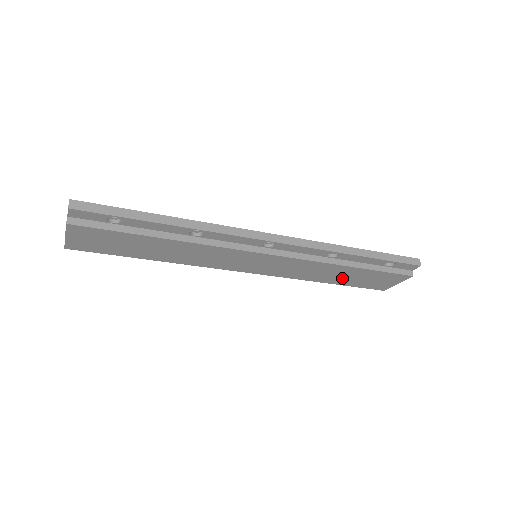
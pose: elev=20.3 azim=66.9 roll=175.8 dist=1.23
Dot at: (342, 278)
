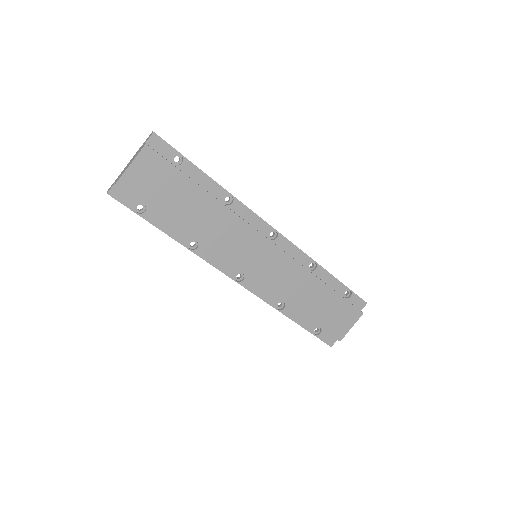
Dot at: (314, 306)
